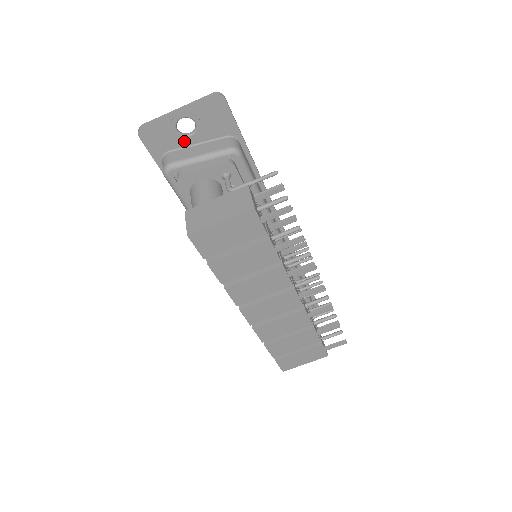
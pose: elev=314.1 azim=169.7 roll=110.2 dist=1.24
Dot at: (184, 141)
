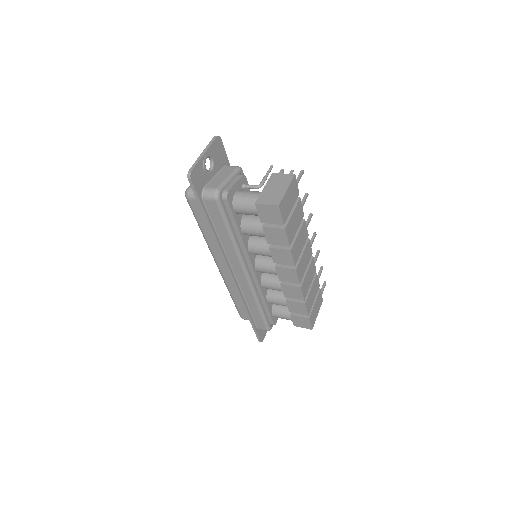
Dot at: (209, 176)
